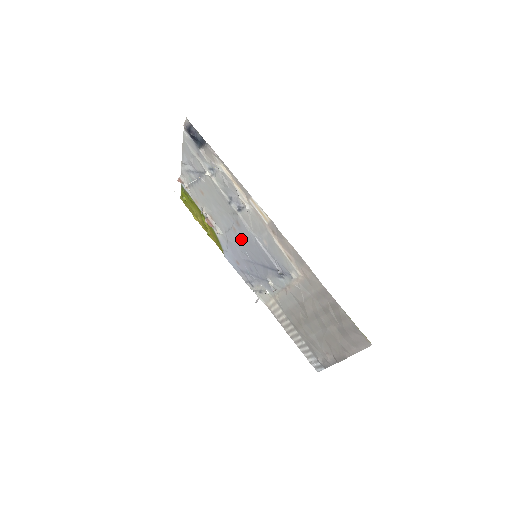
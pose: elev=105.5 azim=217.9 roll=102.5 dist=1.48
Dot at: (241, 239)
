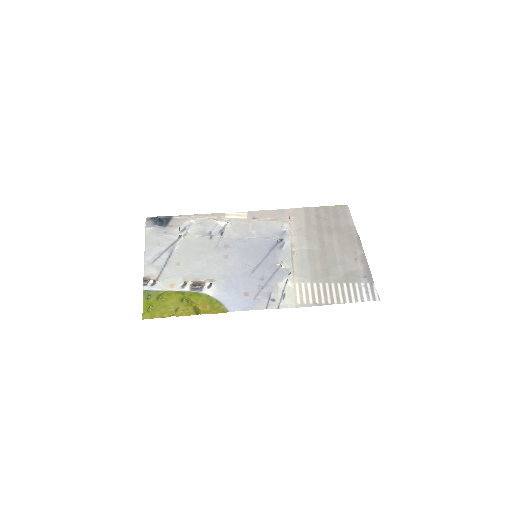
Dot at: (236, 258)
